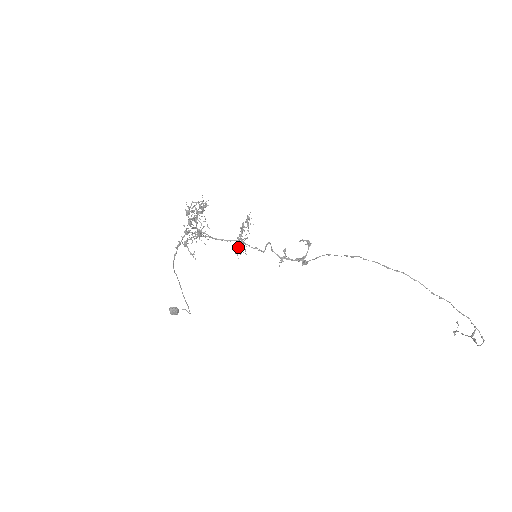
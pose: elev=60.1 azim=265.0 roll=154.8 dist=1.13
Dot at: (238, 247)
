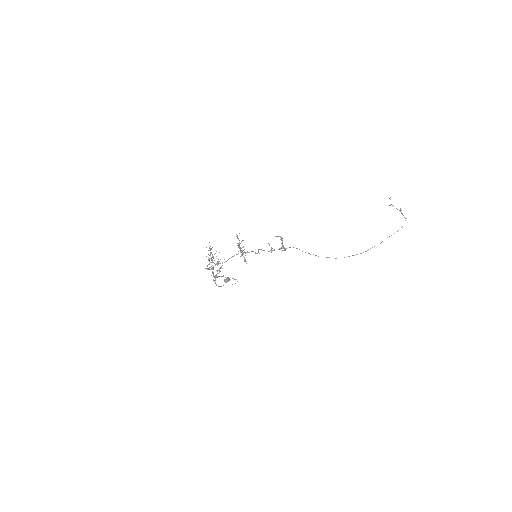
Dot at: (243, 256)
